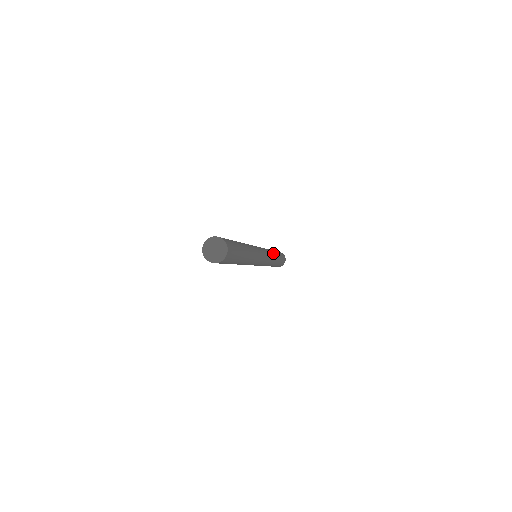
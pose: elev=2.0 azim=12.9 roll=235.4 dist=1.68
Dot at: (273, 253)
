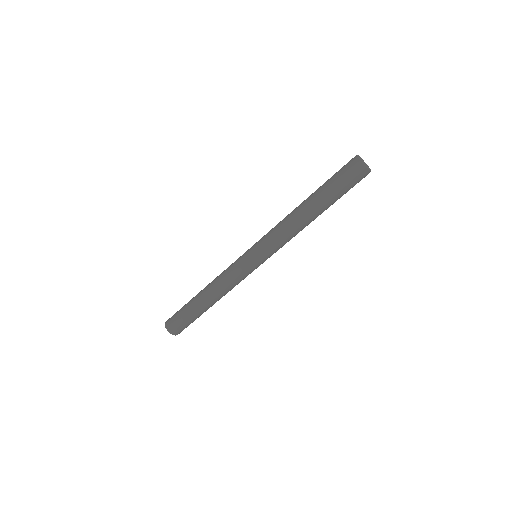
Dot at: occluded
